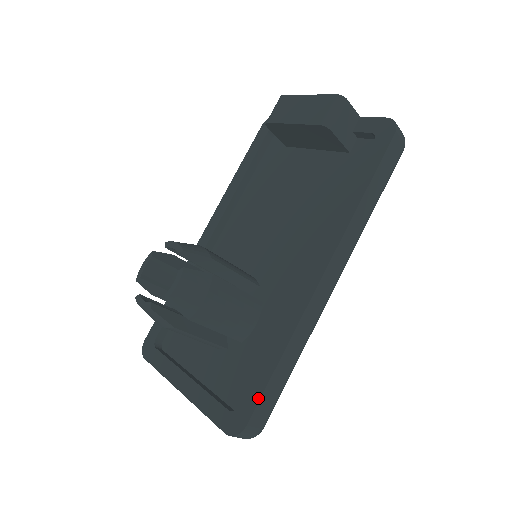
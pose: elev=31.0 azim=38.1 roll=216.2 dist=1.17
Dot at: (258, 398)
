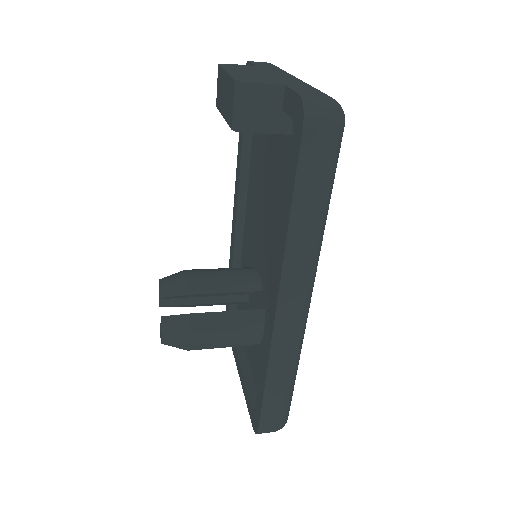
Dot at: (260, 411)
